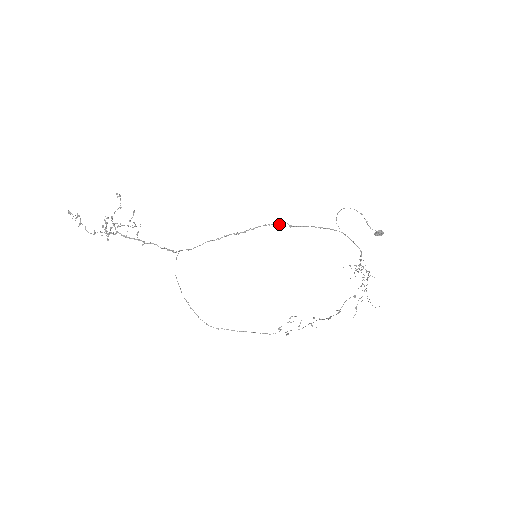
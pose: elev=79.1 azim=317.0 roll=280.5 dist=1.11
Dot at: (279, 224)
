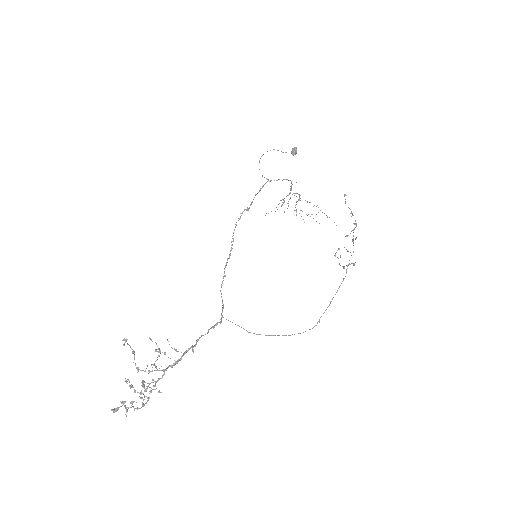
Dot at: (240, 217)
